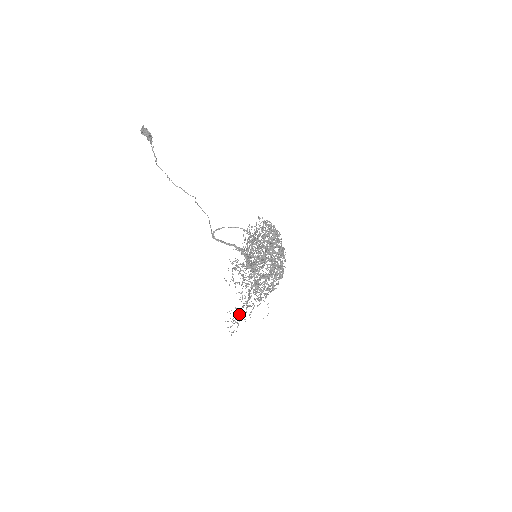
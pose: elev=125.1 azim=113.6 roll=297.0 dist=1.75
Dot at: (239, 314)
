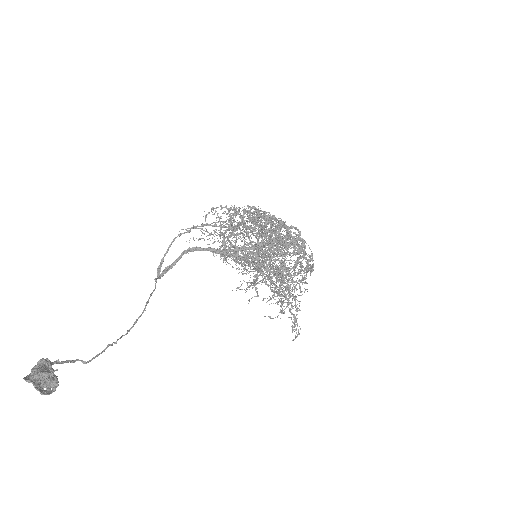
Dot at: (293, 314)
